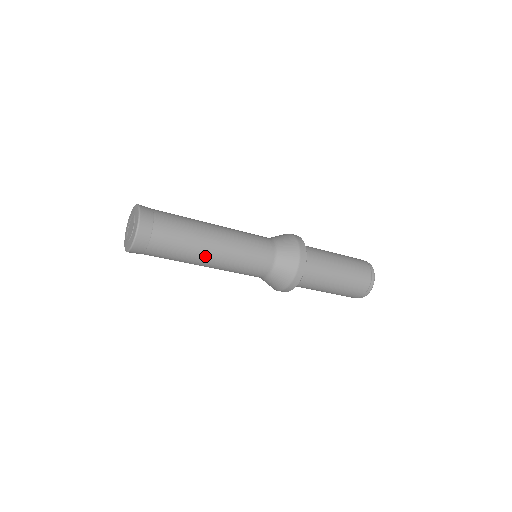
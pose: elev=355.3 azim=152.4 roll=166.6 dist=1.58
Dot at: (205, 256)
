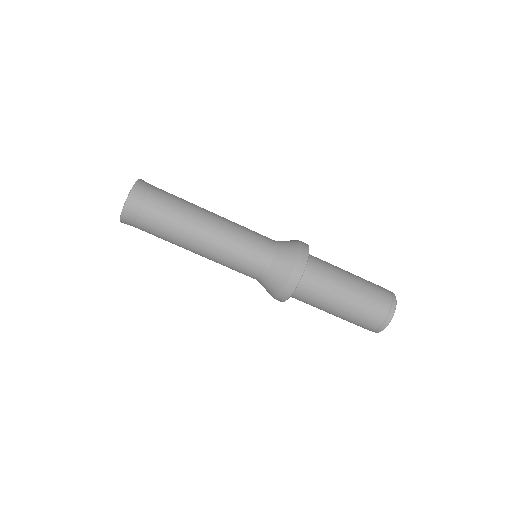
Dot at: (201, 222)
